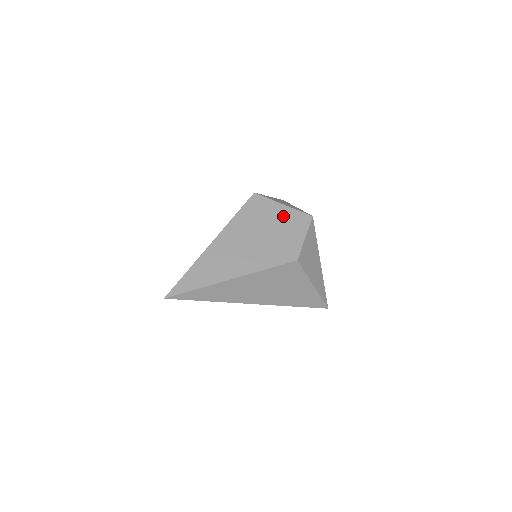
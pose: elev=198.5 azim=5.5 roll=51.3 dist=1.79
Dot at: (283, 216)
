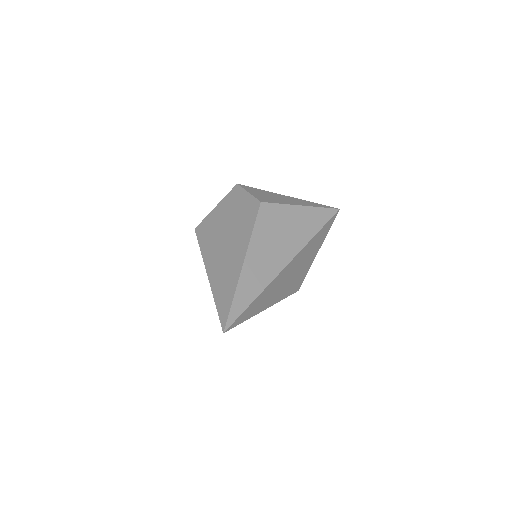
Dot at: (223, 208)
